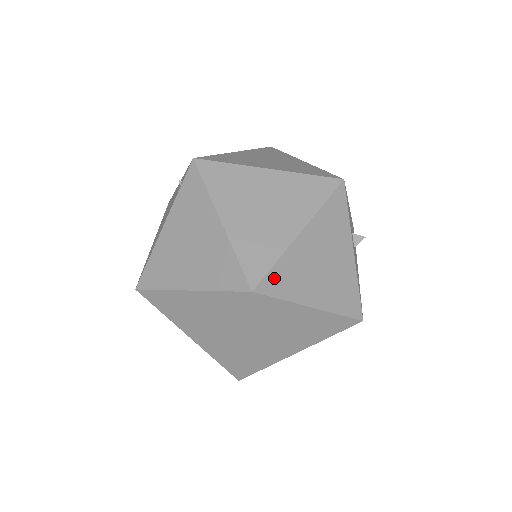
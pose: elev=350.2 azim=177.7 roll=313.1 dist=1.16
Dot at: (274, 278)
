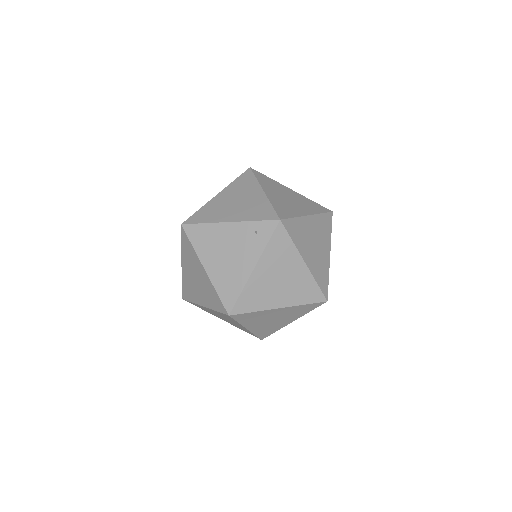
Dot at: occluded
